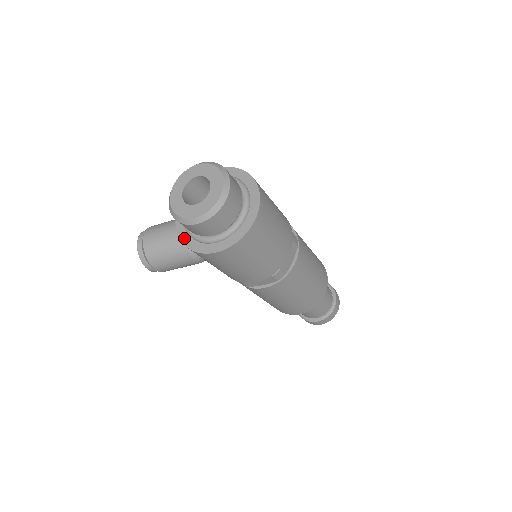
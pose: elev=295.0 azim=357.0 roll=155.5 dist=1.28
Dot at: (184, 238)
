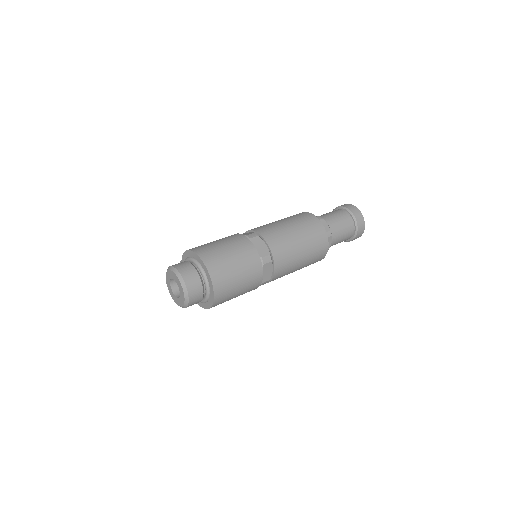
Dot at: occluded
